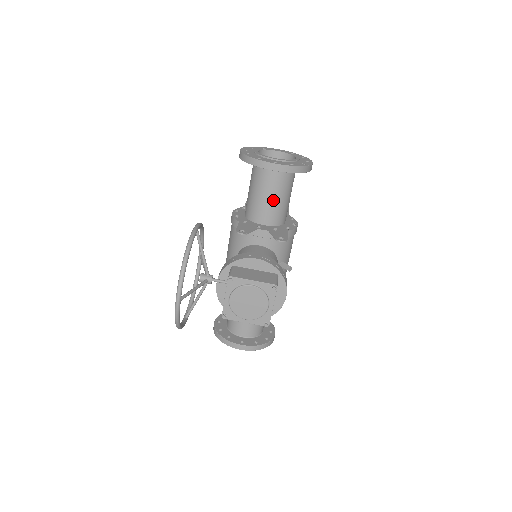
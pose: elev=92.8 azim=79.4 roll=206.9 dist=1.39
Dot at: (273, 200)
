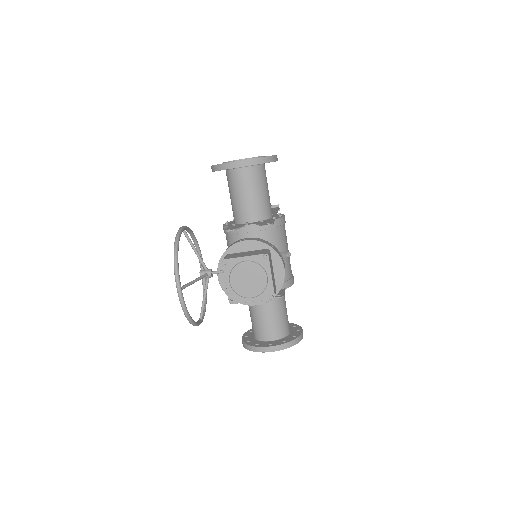
Dot at: (252, 197)
